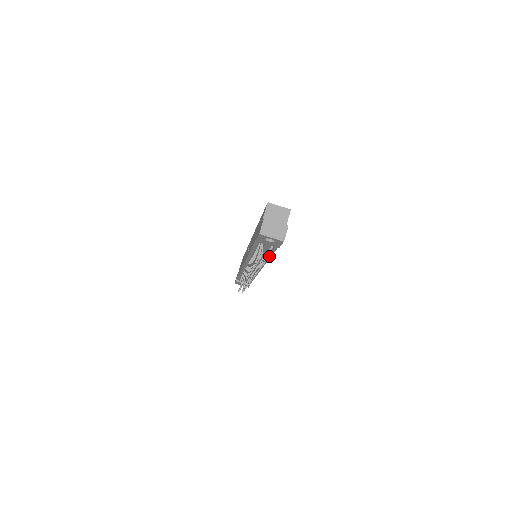
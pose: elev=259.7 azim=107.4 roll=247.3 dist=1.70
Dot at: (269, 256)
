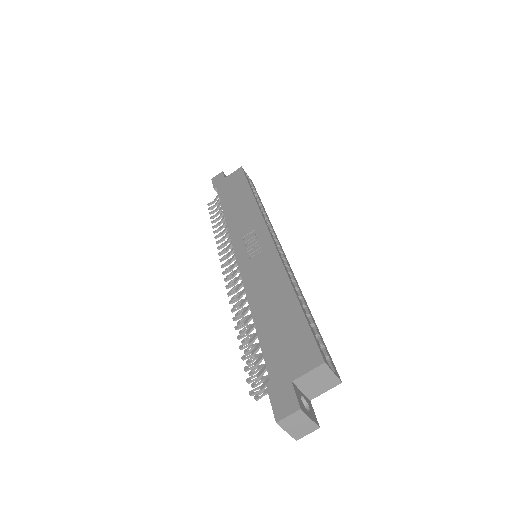
Dot at: occluded
